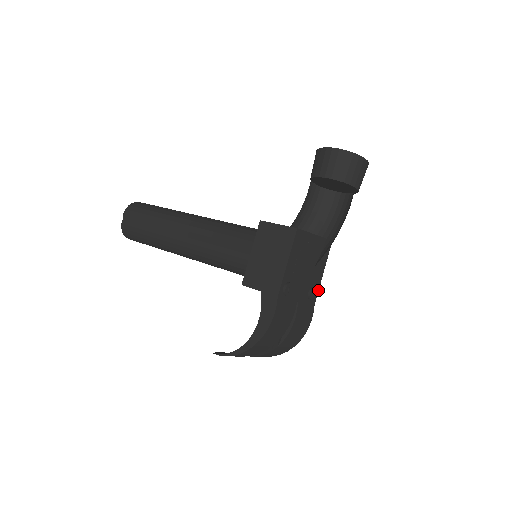
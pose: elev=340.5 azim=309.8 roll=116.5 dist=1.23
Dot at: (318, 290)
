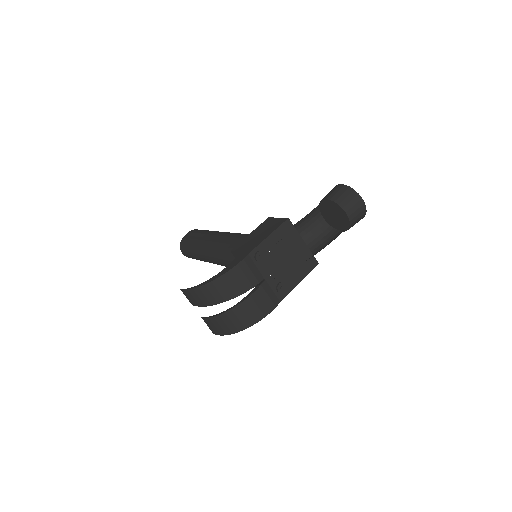
Dot at: occluded
